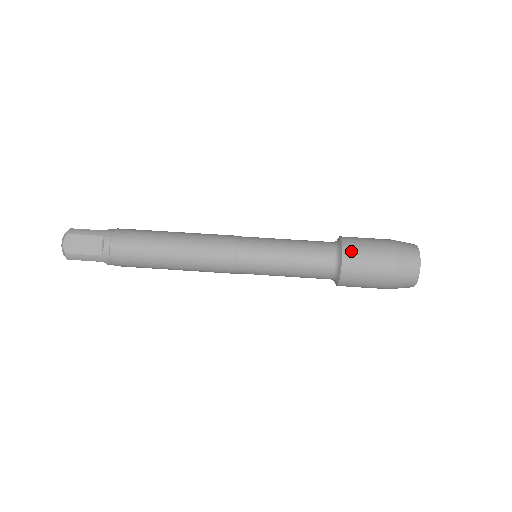
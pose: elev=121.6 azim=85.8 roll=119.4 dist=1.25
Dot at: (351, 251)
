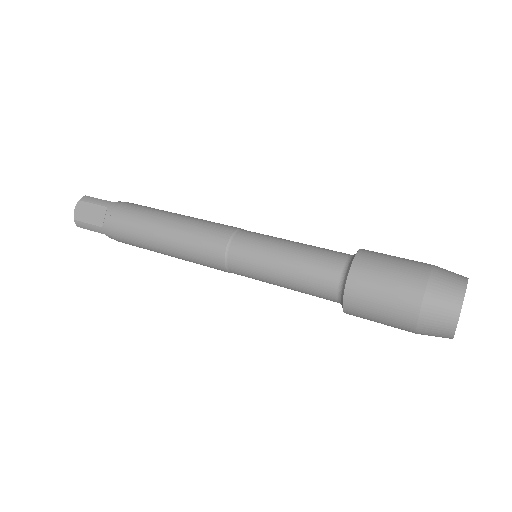
Dot at: (362, 269)
